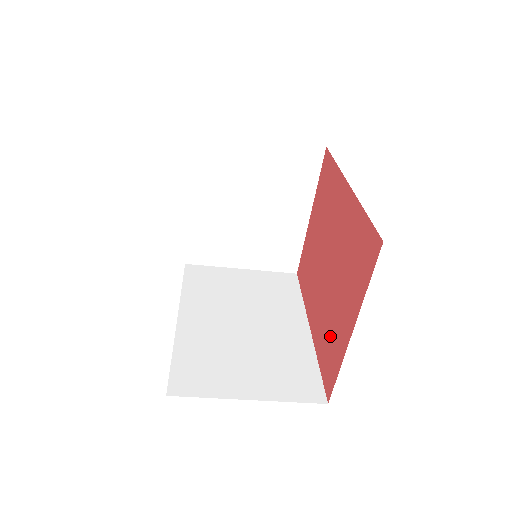
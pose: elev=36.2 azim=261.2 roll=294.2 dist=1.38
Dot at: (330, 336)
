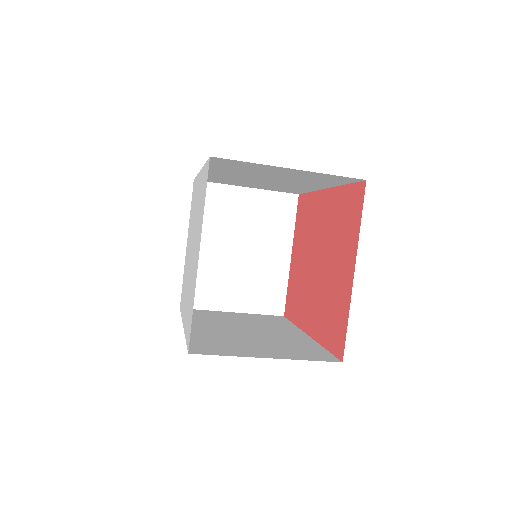
Dot at: (332, 307)
